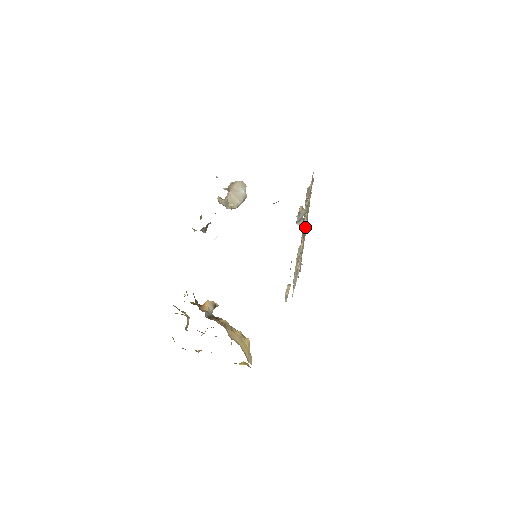
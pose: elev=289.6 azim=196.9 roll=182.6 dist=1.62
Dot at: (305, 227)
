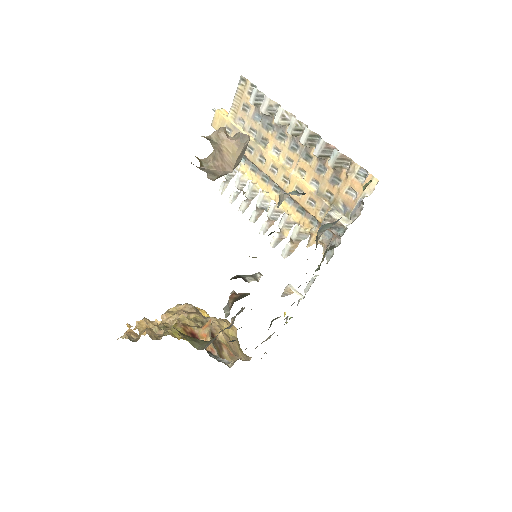
Dot at: (329, 230)
